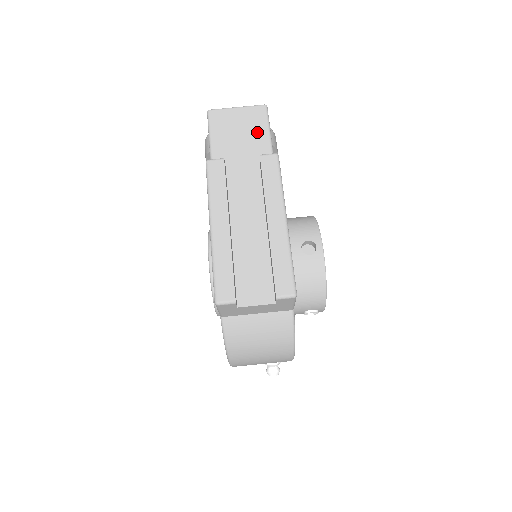
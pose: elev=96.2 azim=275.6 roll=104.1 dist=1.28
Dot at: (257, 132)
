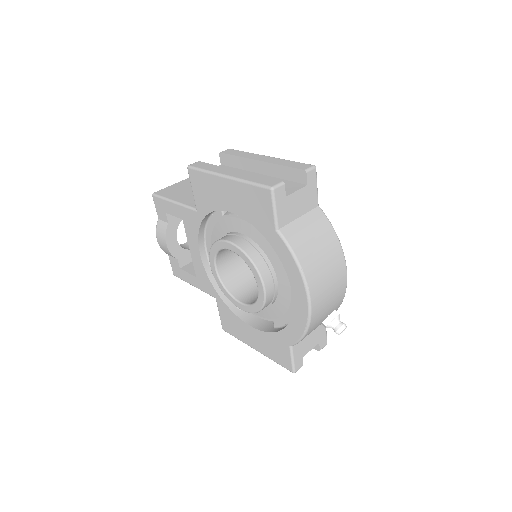
Dot at: occluded
